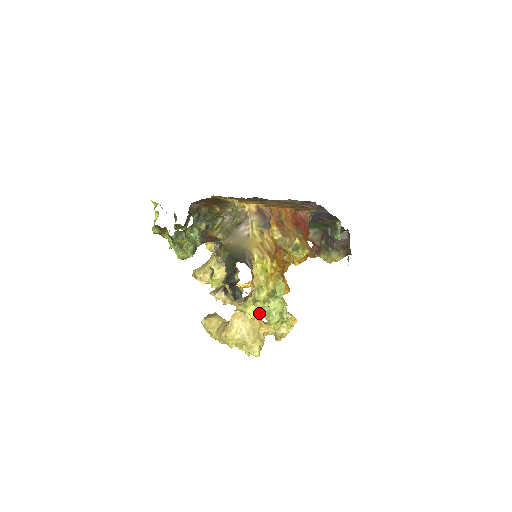
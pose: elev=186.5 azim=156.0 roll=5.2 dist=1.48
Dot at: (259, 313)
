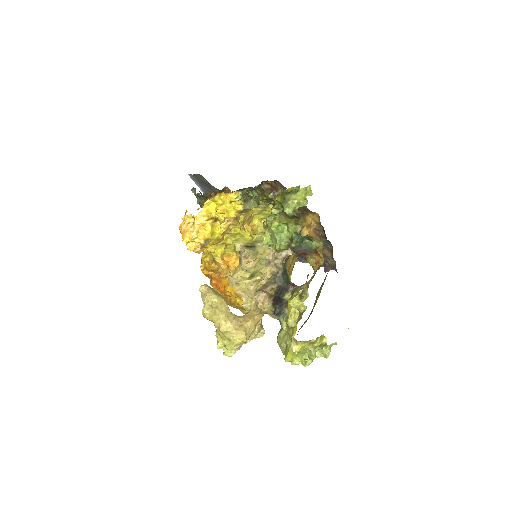
Dot at: (302, 350)
